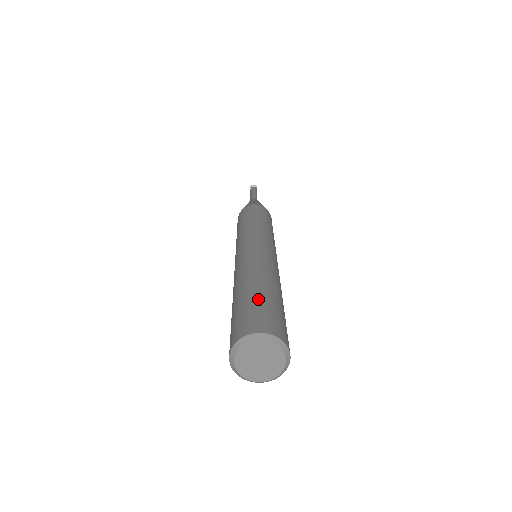
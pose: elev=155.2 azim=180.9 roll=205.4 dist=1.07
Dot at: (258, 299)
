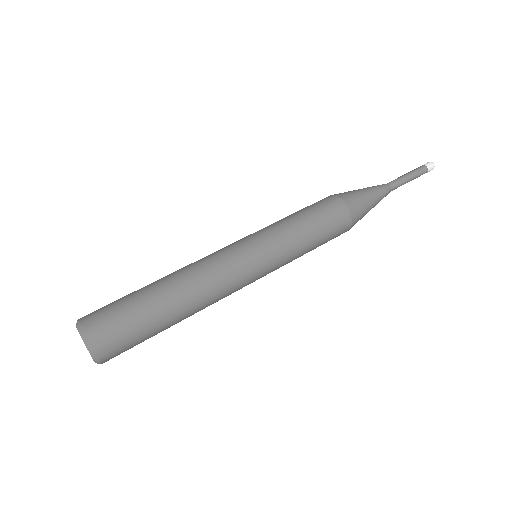
Dot at: (139, 313)
